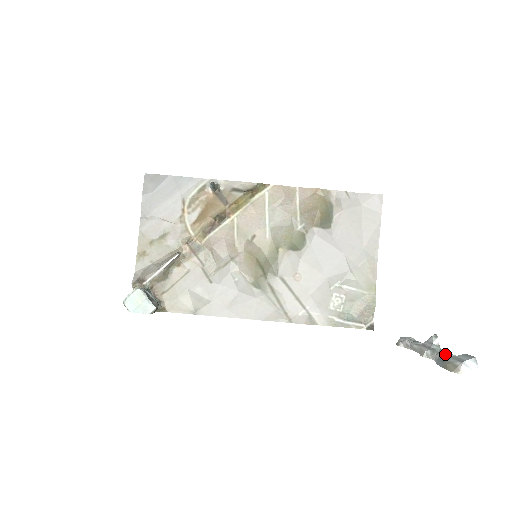
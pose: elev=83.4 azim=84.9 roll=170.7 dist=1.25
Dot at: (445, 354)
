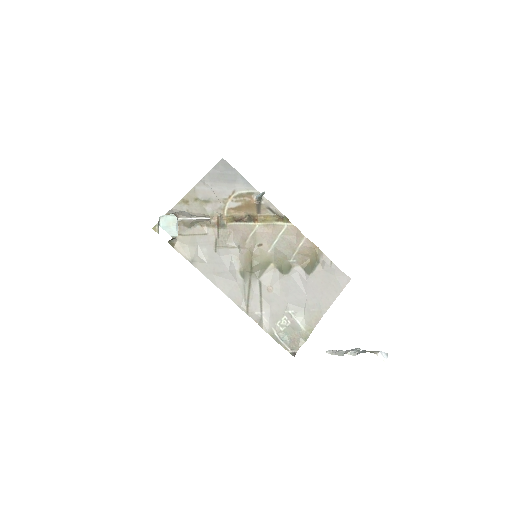
Dot at: occluded
